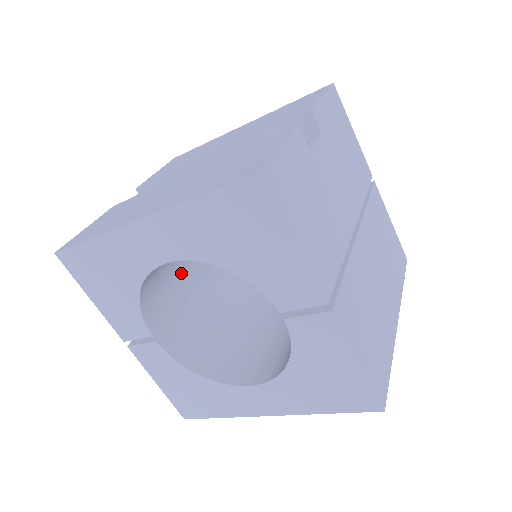
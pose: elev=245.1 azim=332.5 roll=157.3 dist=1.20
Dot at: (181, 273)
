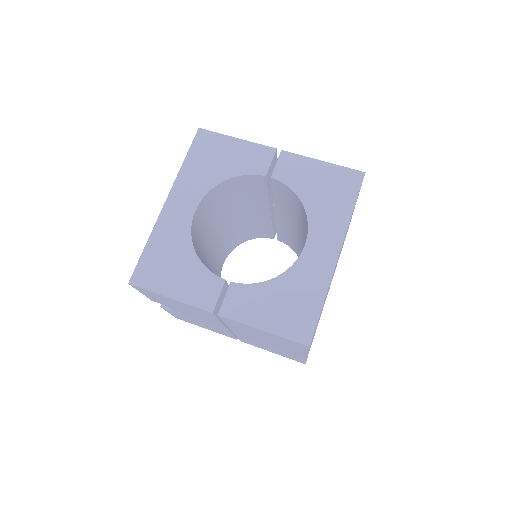
Dot at: occluded
